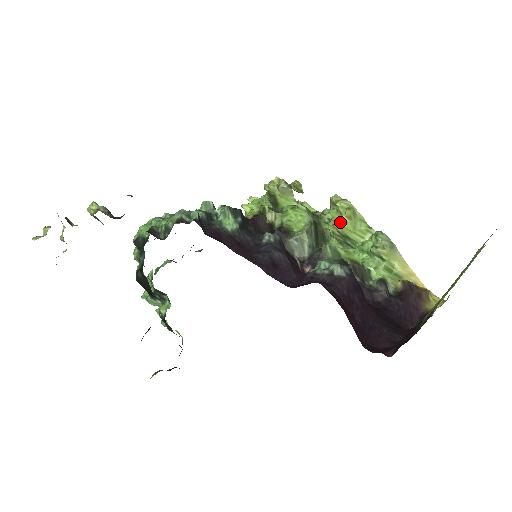
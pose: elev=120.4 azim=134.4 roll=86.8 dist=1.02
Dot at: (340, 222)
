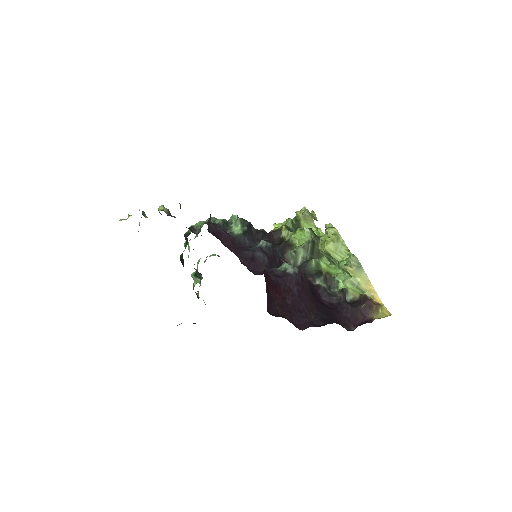
Dot at: (325, 243)
